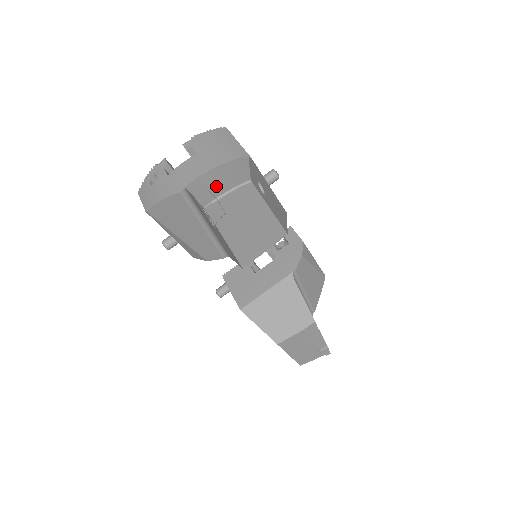
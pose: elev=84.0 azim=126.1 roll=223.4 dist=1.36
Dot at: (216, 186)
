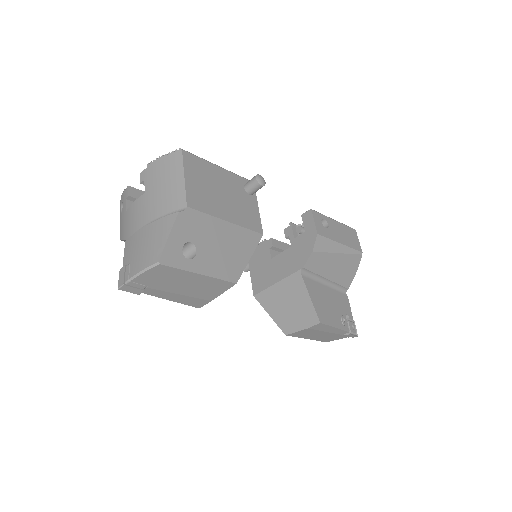
Dot at: (135, 259)
